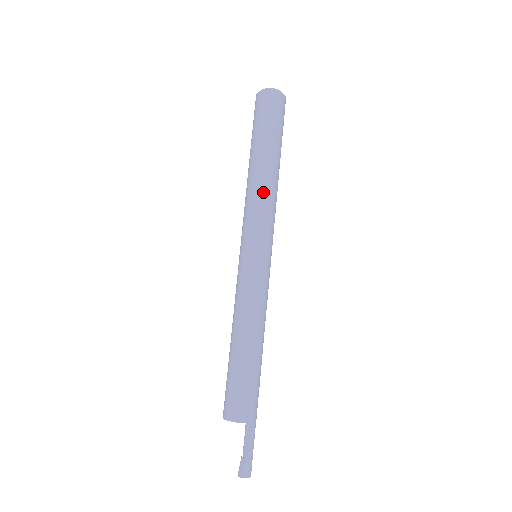
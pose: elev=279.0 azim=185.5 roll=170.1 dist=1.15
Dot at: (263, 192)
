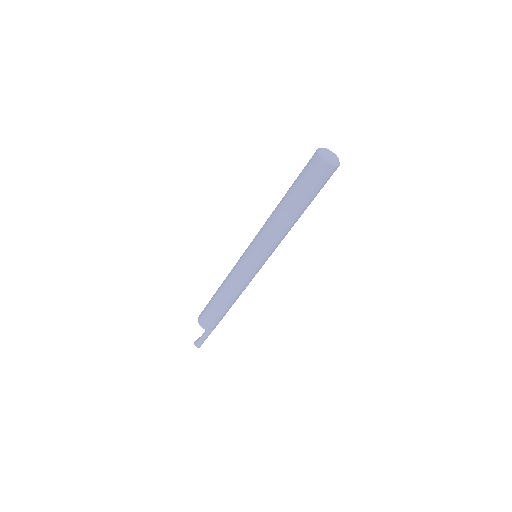
Dot at: (272, 225)
